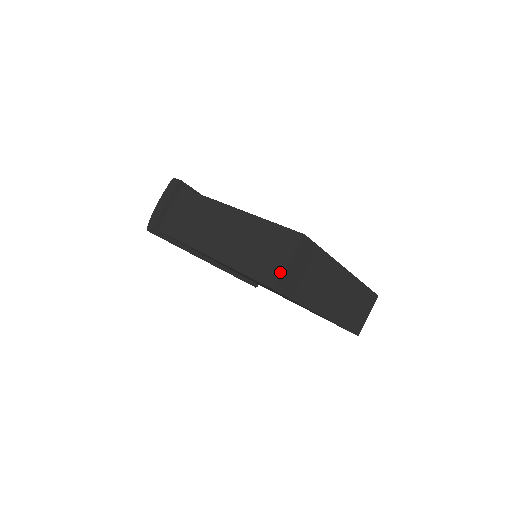
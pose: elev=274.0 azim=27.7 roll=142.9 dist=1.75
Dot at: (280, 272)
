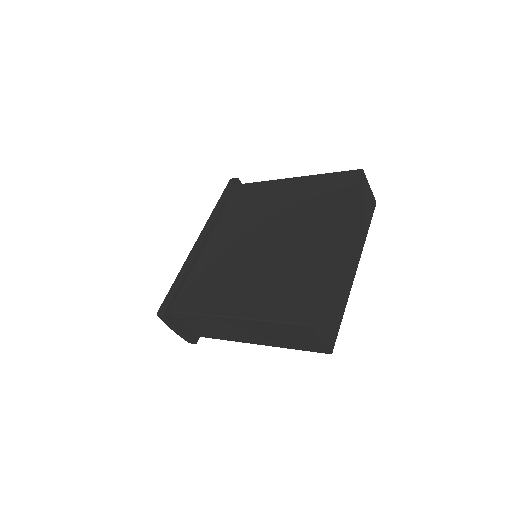
Dot at: (322, 346)
